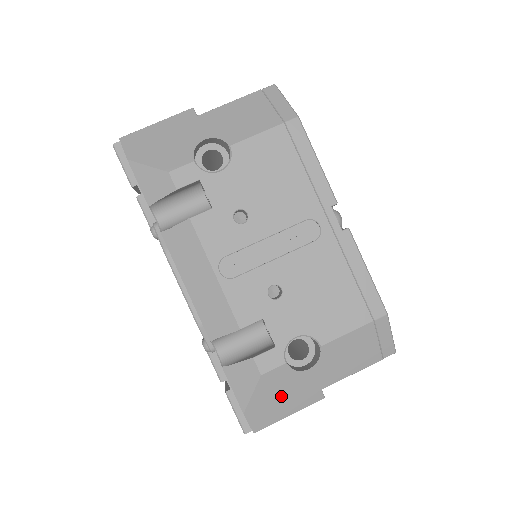
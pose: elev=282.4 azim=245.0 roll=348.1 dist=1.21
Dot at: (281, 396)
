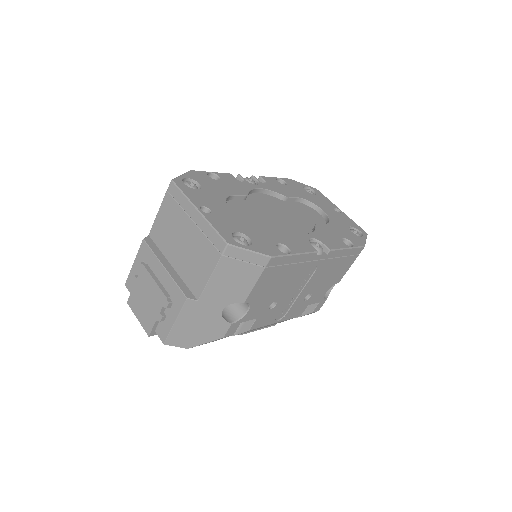
Dot at: occluded
